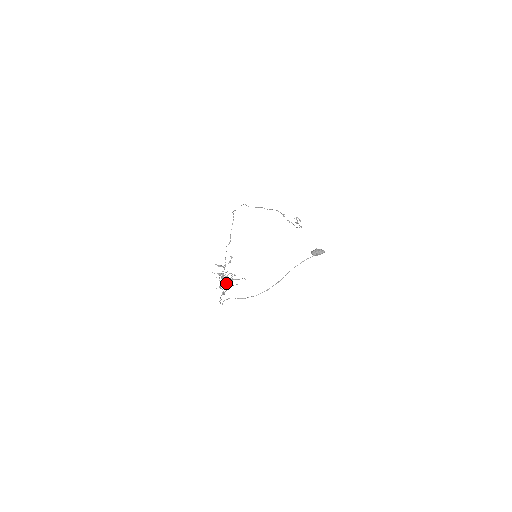
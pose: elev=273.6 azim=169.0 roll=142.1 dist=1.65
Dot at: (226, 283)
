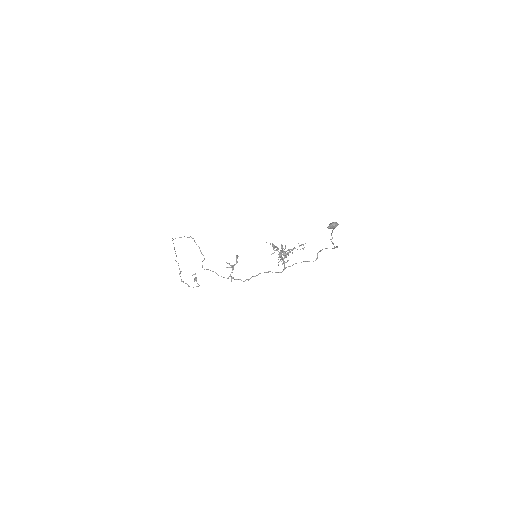
Dot at: (285, 254)
